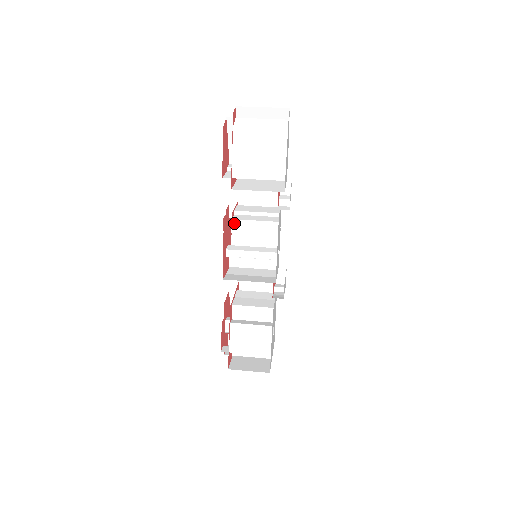
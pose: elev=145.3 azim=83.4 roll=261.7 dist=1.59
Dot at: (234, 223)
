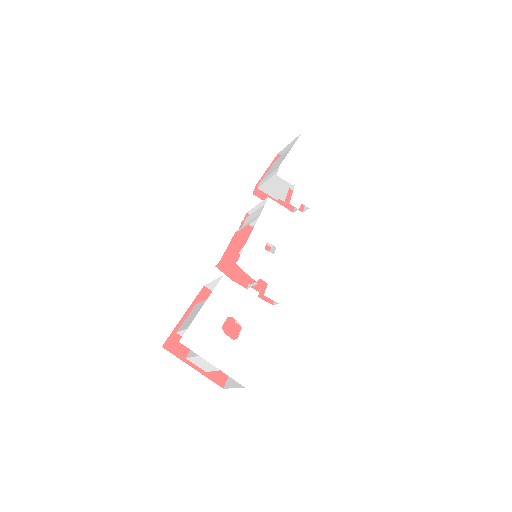
Dot at: (246, 220)
